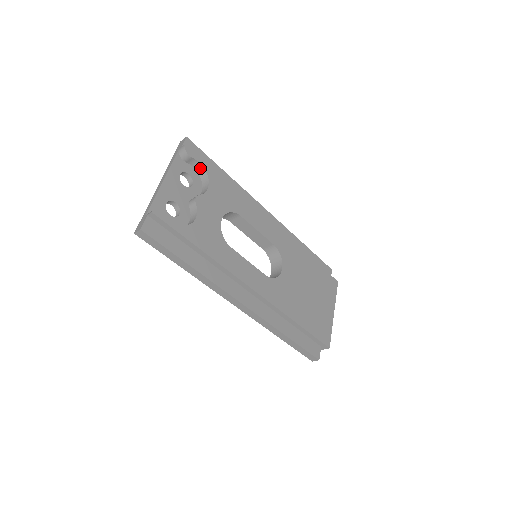
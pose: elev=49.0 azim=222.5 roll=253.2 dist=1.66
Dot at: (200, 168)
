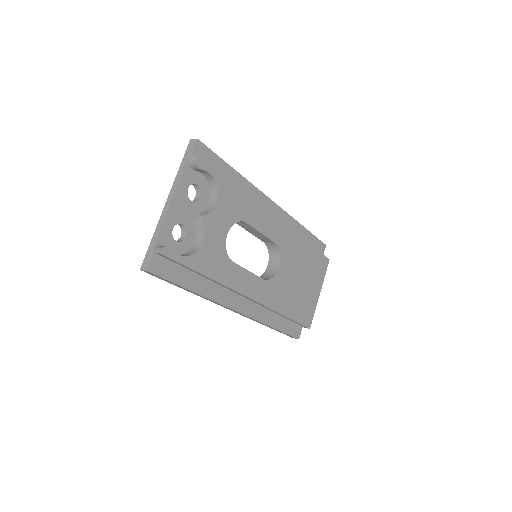
Dot at: (210, 177)
